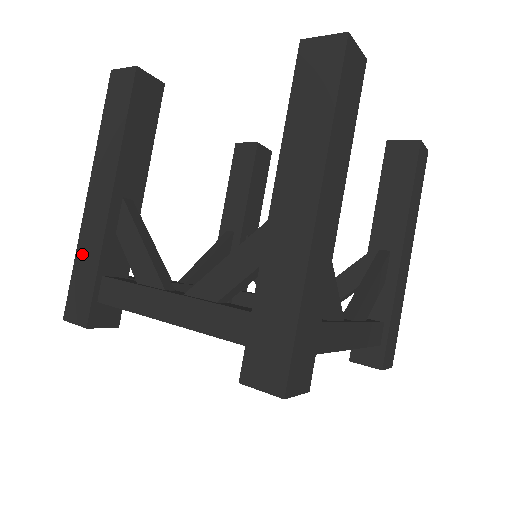
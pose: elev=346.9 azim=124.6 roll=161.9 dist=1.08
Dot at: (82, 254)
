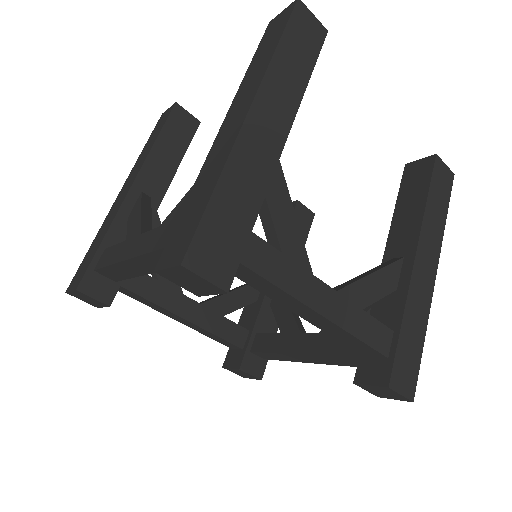
Dot at: (98, 236)
